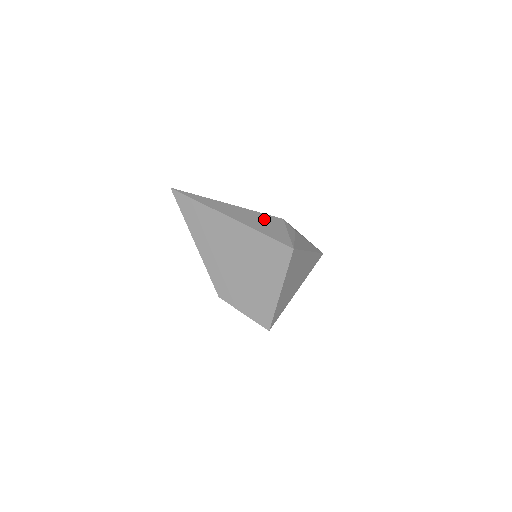
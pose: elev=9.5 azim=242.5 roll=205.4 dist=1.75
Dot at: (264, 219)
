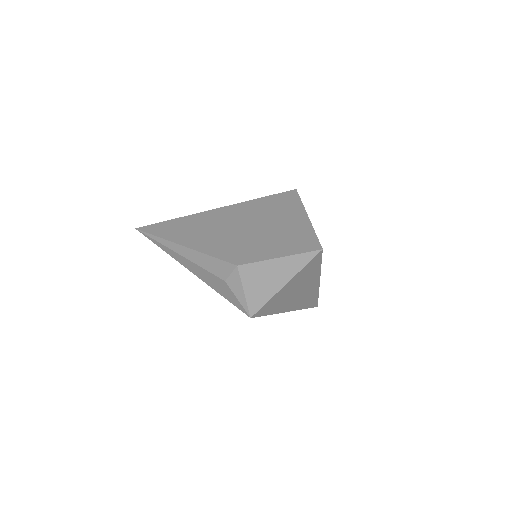
Dot at: occluded
